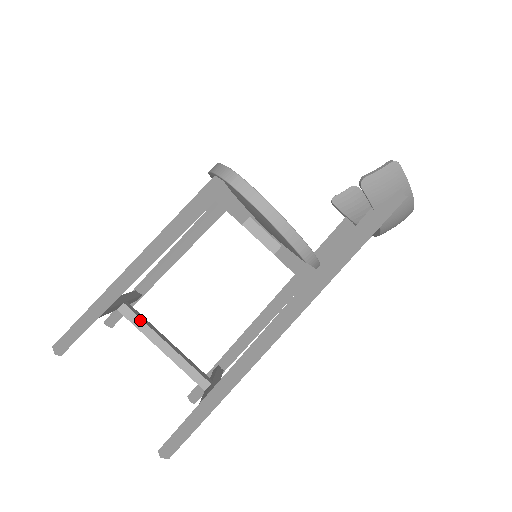
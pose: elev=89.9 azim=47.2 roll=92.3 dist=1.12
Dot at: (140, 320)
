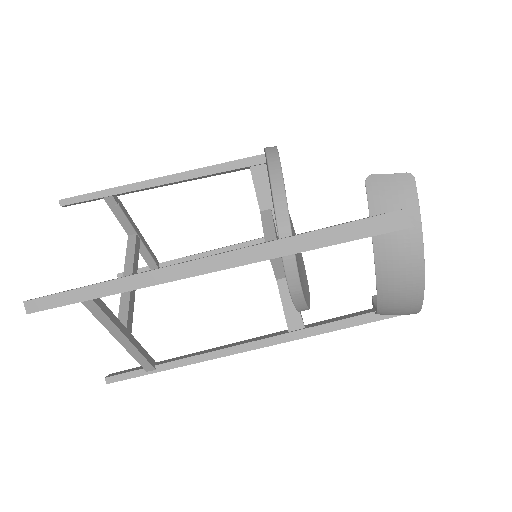
Dot at: (133, 250)
